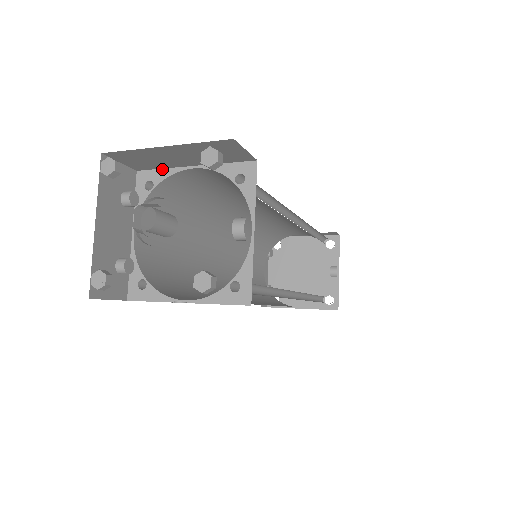
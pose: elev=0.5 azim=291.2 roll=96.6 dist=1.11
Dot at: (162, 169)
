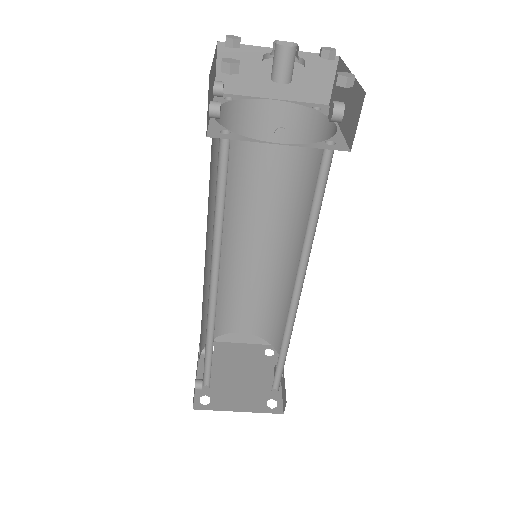
Dot at: (241, 95)
